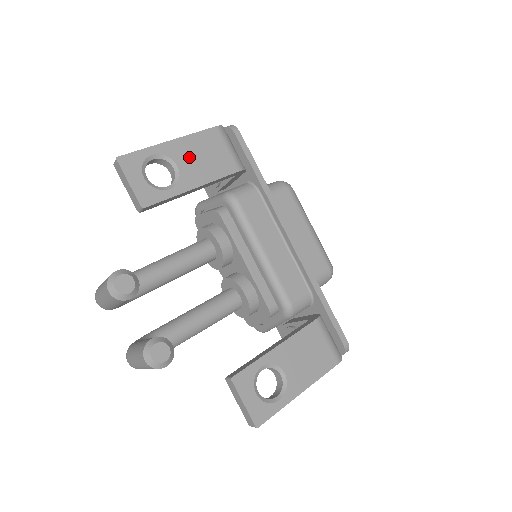
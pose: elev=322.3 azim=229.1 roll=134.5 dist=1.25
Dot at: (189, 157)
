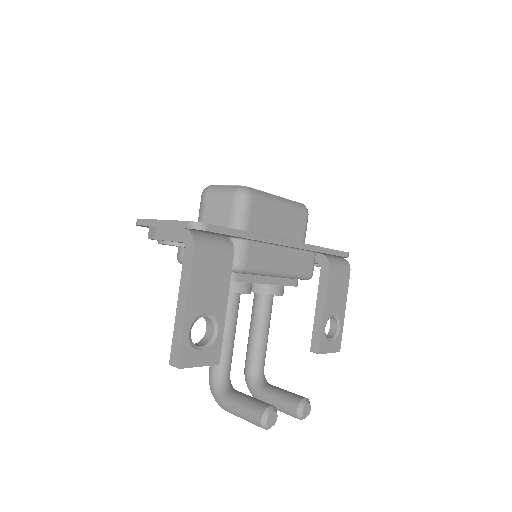
Dot at: (205, 297)
